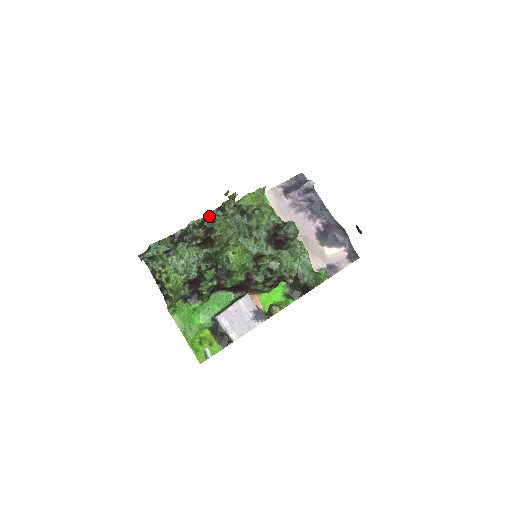
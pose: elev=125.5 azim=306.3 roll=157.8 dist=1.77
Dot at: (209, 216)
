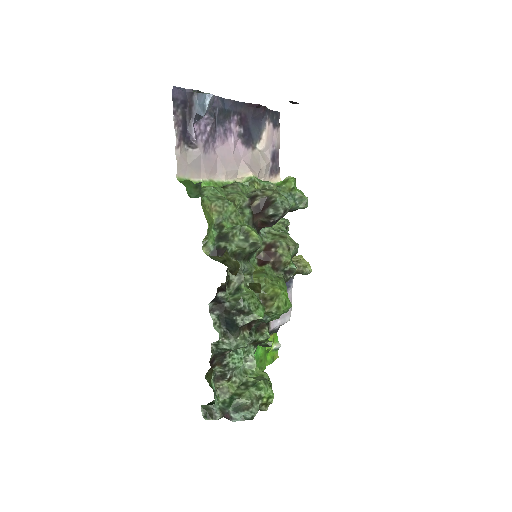
Dot at: (215, 305)
